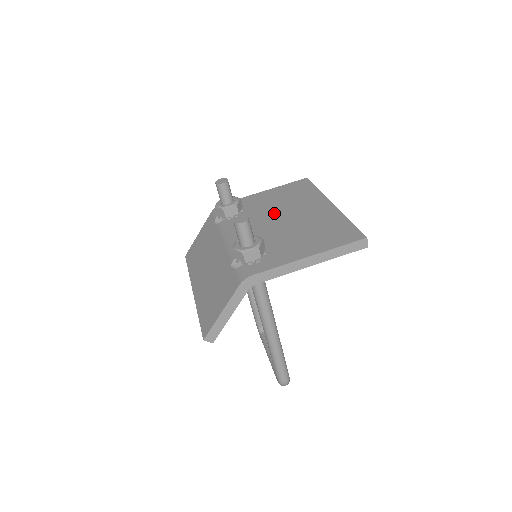
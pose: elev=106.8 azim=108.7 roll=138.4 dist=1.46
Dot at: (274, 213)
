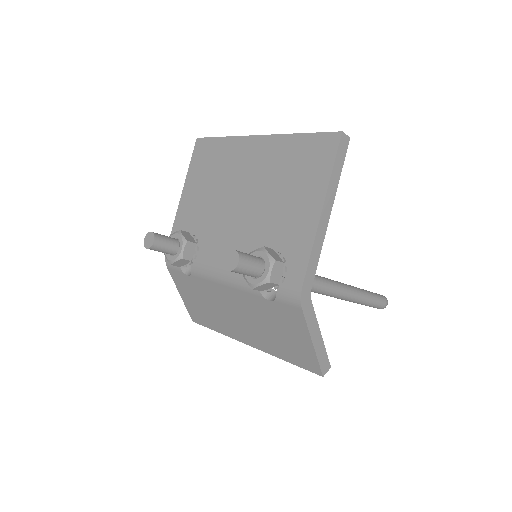
Dot at: (224, 206)
